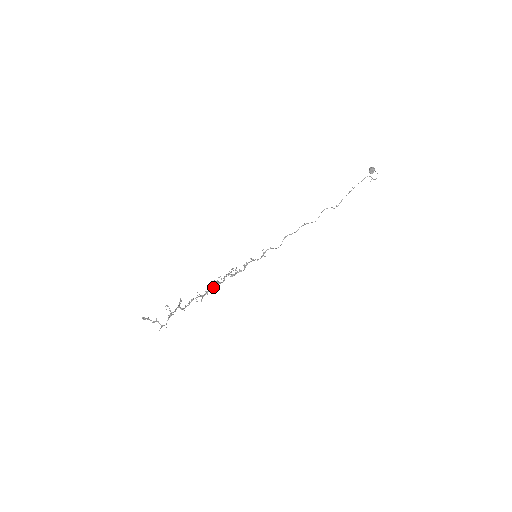
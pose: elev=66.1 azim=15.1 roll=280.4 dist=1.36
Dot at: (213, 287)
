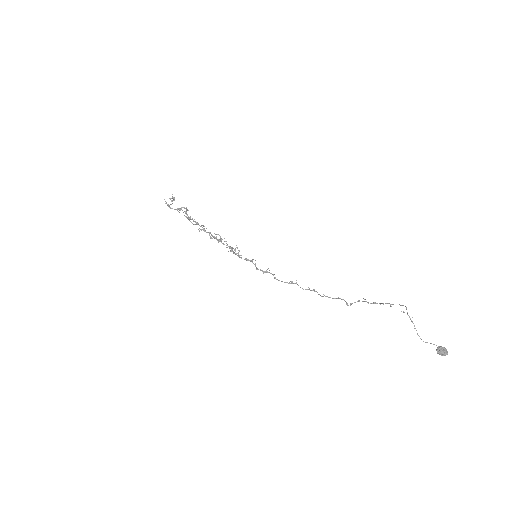
Dot at: (215, 238)
